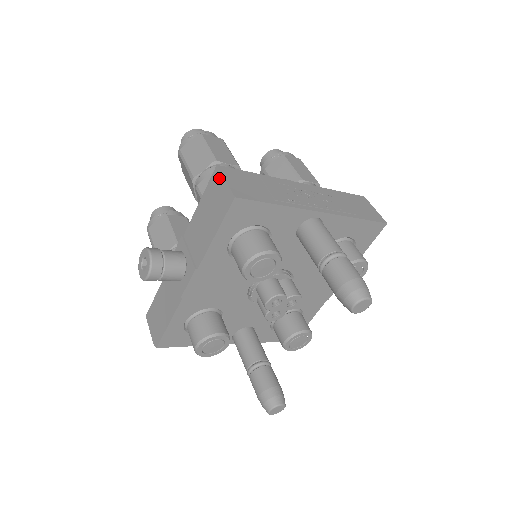
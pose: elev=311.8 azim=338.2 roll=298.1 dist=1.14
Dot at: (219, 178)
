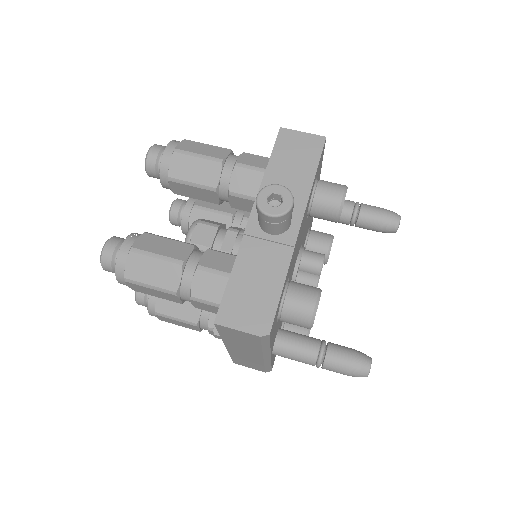
Dot at: (292, 133)
